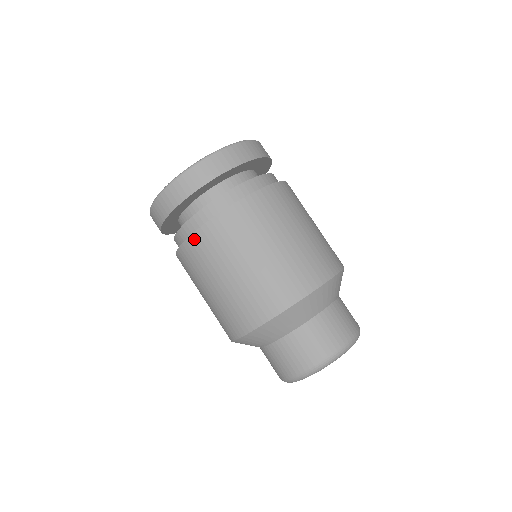
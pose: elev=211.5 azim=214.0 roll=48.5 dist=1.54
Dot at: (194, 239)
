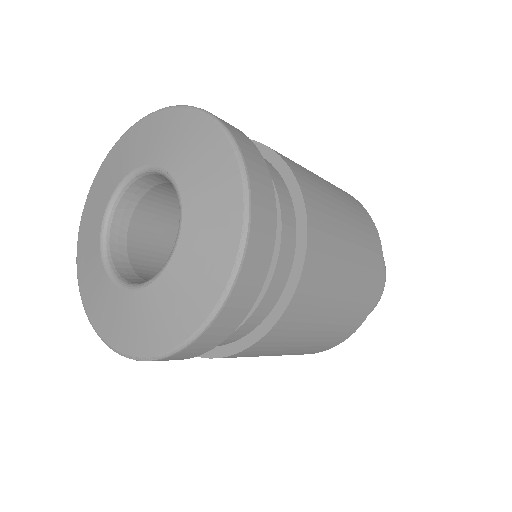
Dot at: (246, 352)
